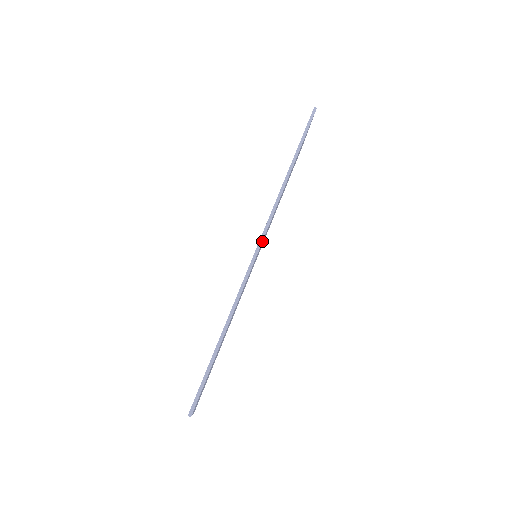
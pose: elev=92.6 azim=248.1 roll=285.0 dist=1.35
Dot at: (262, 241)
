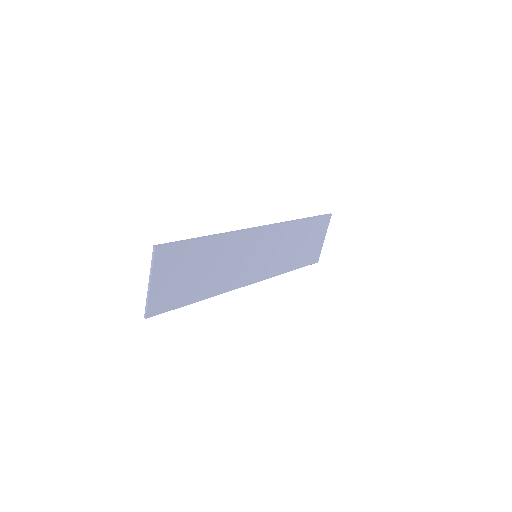
Dot at: (265, 226)
